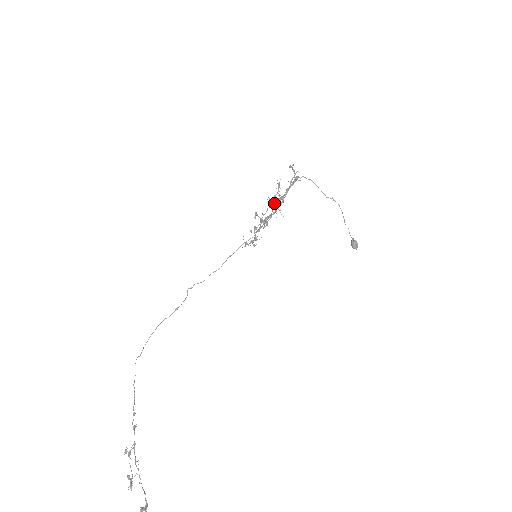
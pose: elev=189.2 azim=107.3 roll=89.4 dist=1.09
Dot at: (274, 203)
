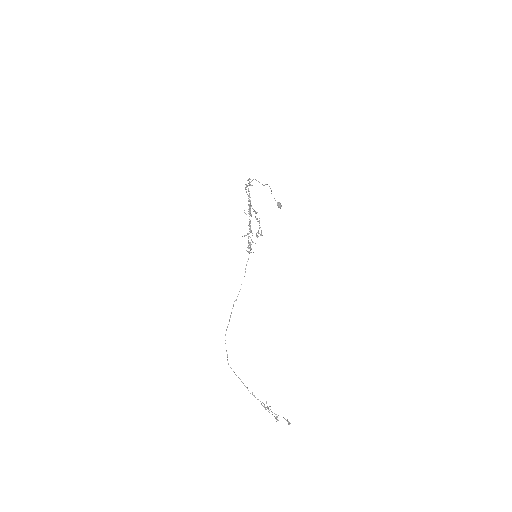
Dot at: occluded
